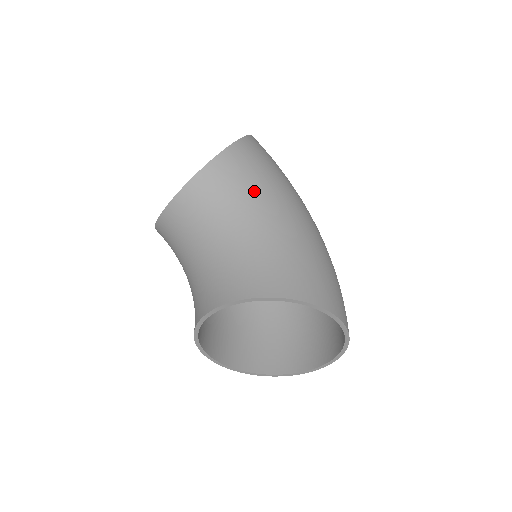
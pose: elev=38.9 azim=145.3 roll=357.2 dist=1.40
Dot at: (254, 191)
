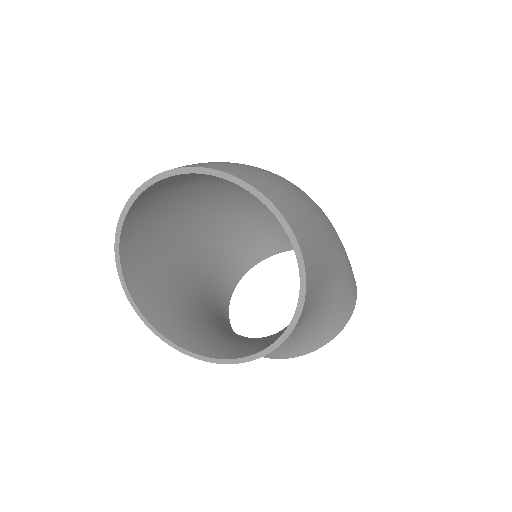
Dot at: (319, 293)
